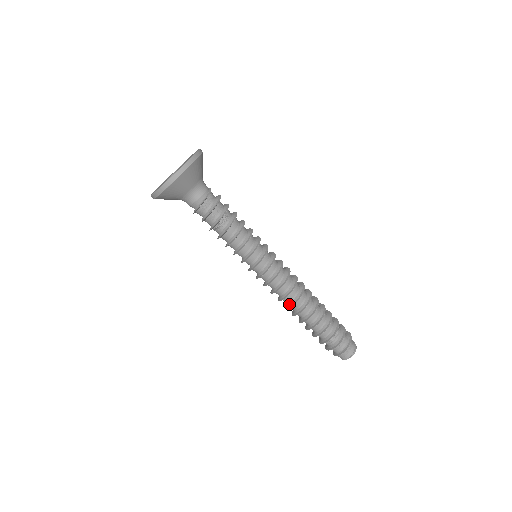
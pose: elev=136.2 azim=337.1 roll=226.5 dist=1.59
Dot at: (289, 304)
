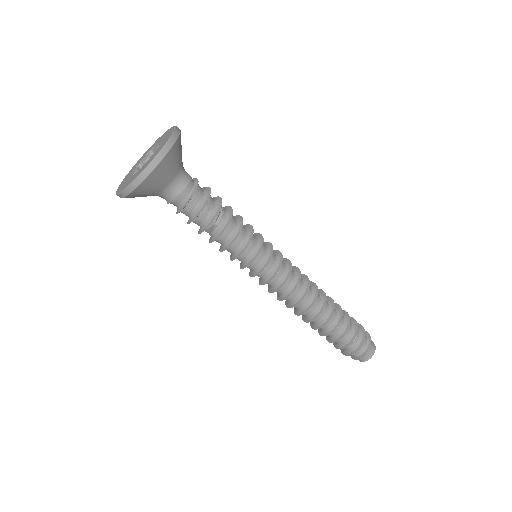
Dot at: (312, 298)
